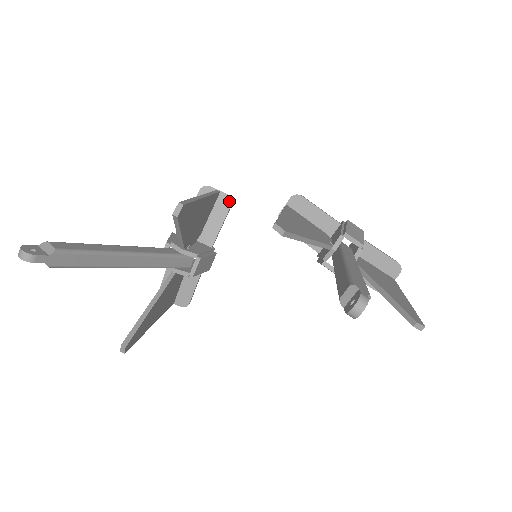
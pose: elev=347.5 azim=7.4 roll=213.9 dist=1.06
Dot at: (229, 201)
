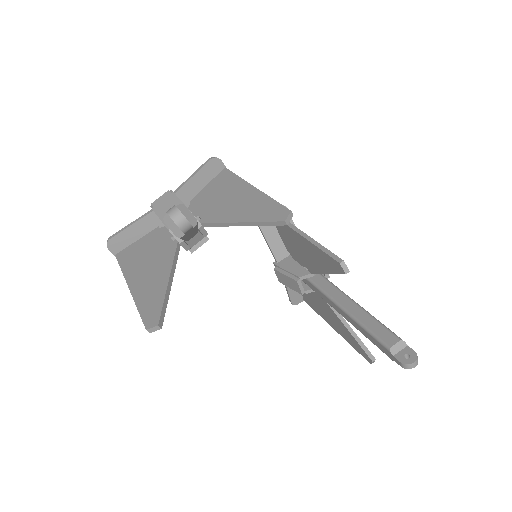
Dot at: occluded
